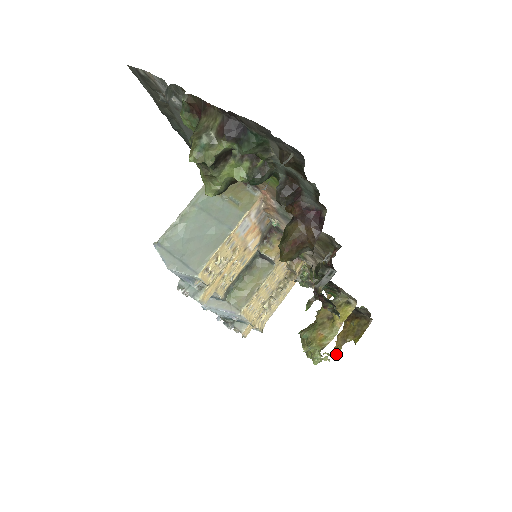
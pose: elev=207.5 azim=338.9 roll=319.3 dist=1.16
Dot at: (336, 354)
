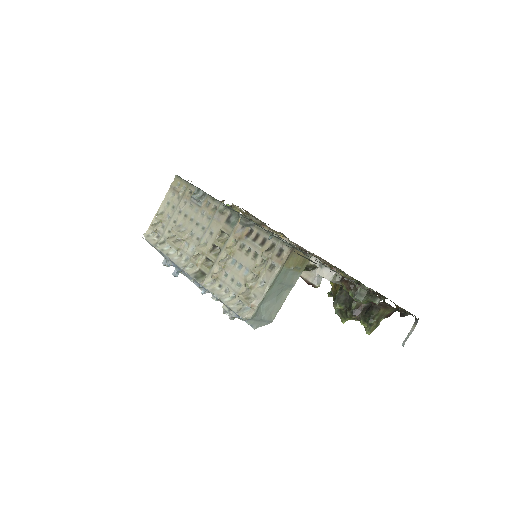
Dot at: occluded
